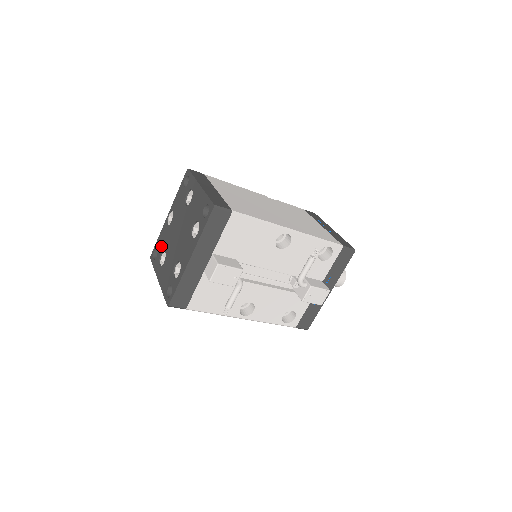
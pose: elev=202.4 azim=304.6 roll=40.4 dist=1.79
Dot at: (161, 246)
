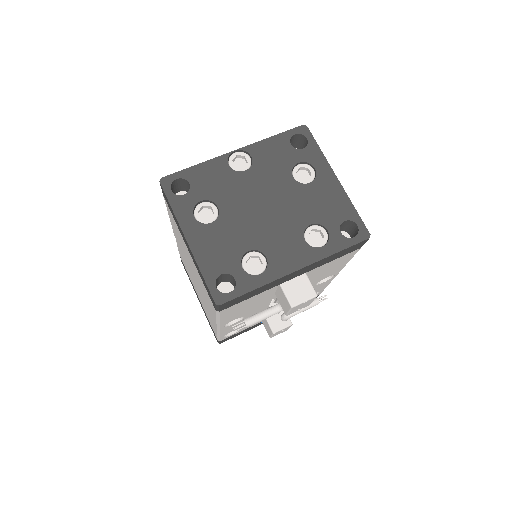
Dot at: (205, 188)
